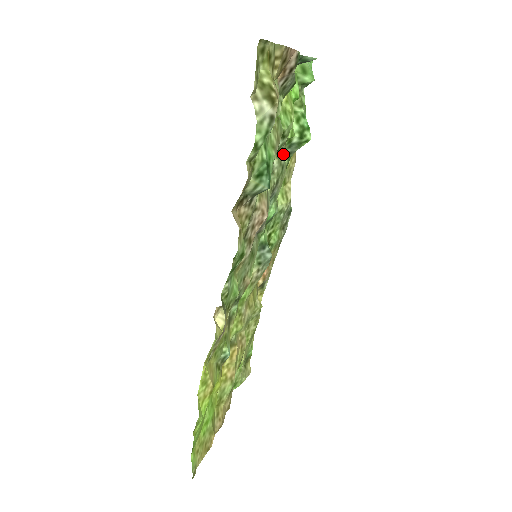
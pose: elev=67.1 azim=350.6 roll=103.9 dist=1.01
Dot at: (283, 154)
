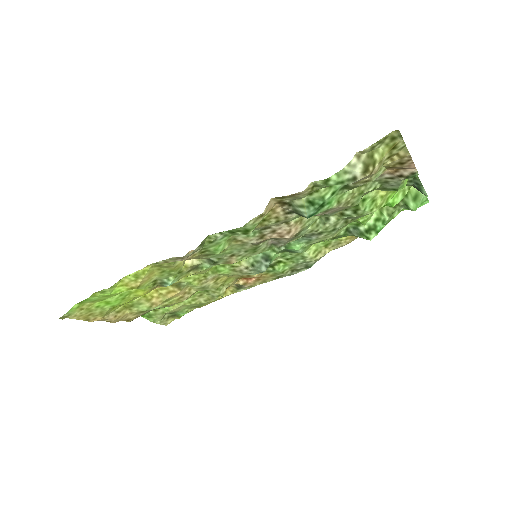
Dot at: (344, 223)
